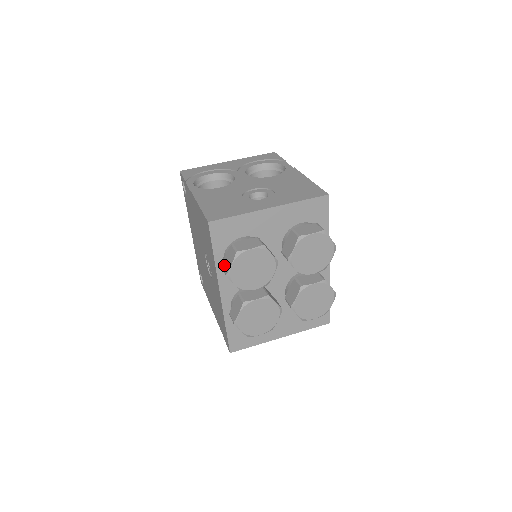
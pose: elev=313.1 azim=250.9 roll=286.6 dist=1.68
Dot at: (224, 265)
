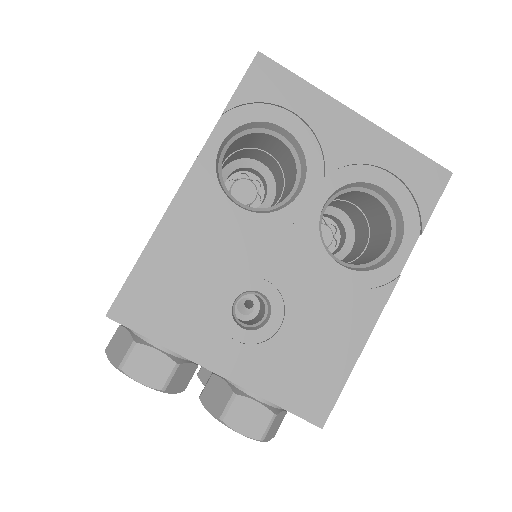
Dot at: (117, 334)
